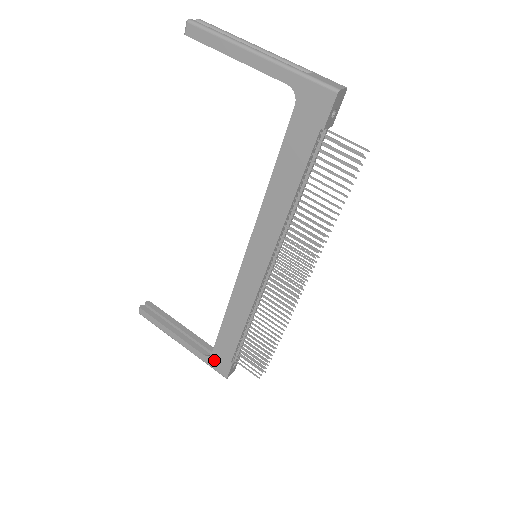
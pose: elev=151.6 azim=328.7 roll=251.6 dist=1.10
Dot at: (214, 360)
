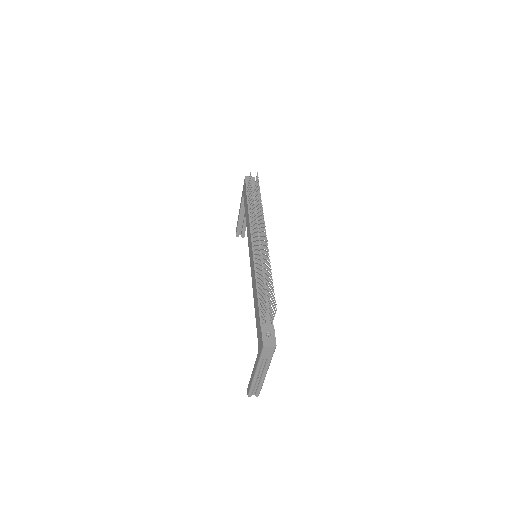
Dot at: (259, 345)
